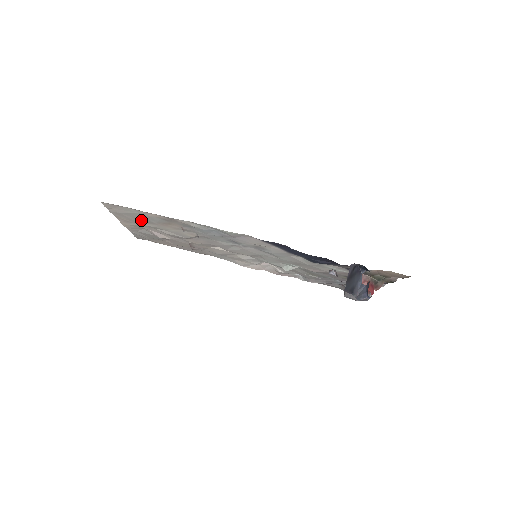
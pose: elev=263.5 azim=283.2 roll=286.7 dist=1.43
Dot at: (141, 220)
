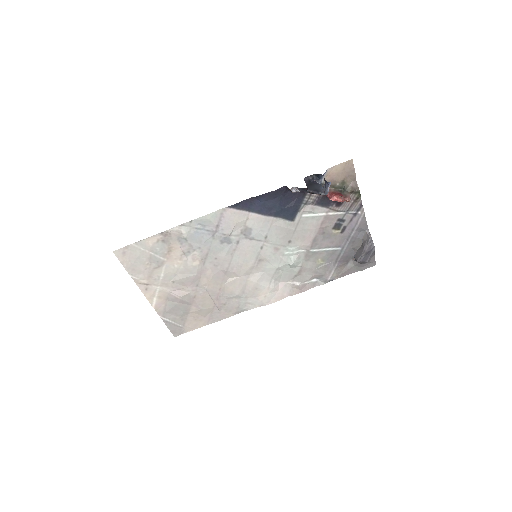
Dot at: (153, 267)
